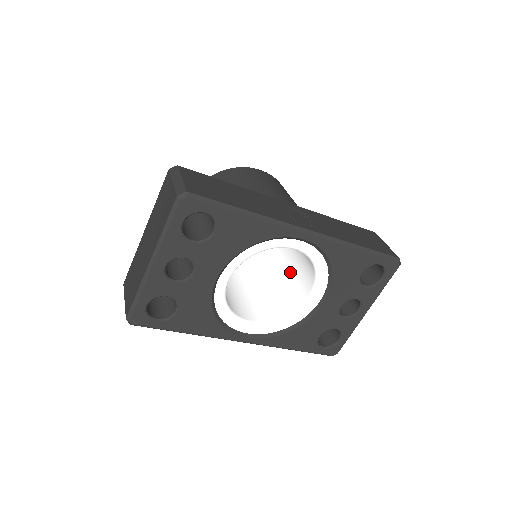
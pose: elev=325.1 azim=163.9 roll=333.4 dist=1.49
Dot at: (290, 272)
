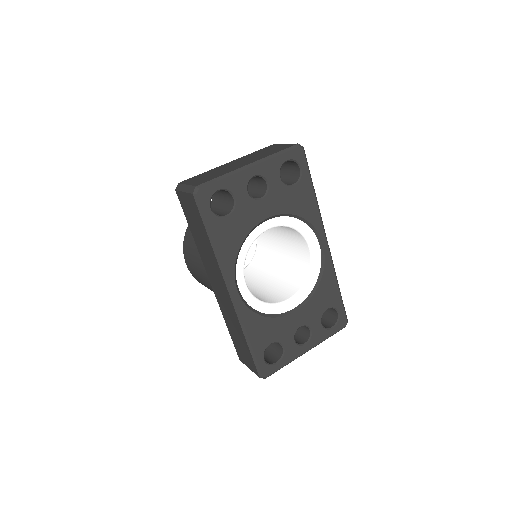
Dot at: (265, 289)
